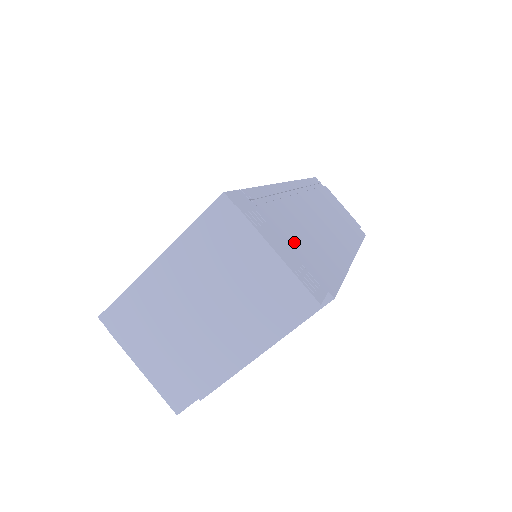
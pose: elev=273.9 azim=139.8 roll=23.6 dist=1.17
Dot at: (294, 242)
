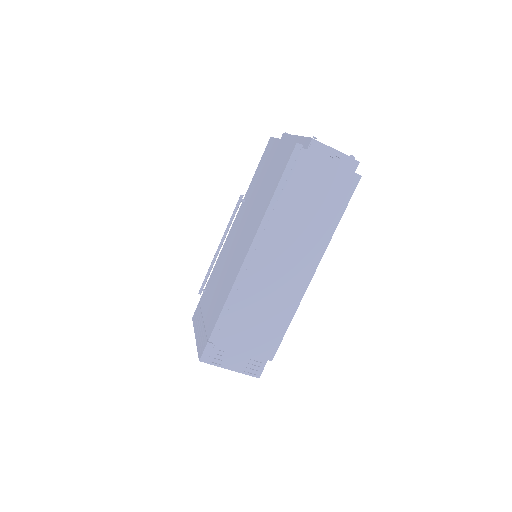
Dot at: (246, 344)
